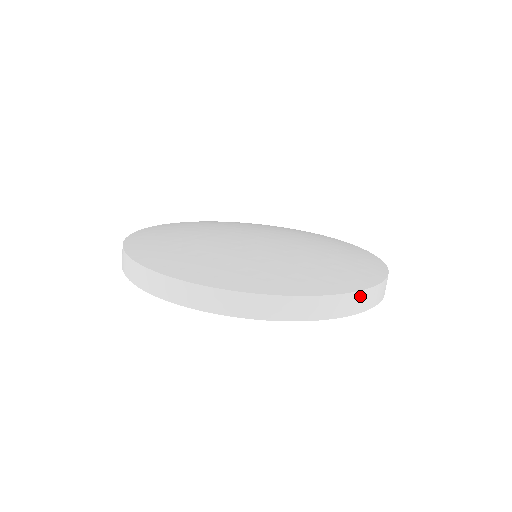
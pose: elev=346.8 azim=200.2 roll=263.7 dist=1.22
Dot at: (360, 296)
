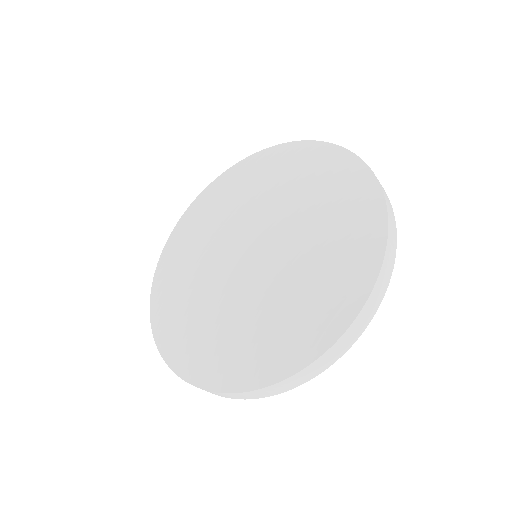
Dot at: occluded
